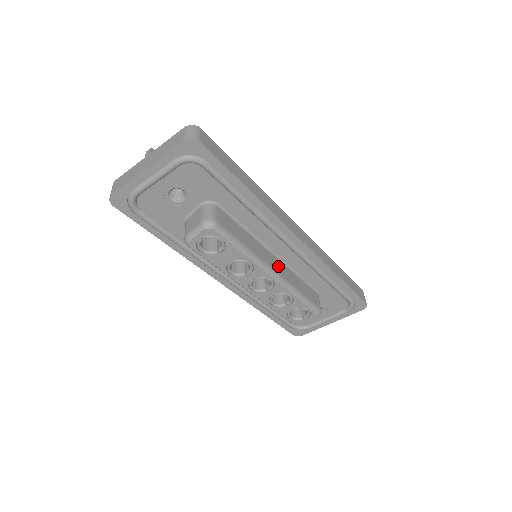
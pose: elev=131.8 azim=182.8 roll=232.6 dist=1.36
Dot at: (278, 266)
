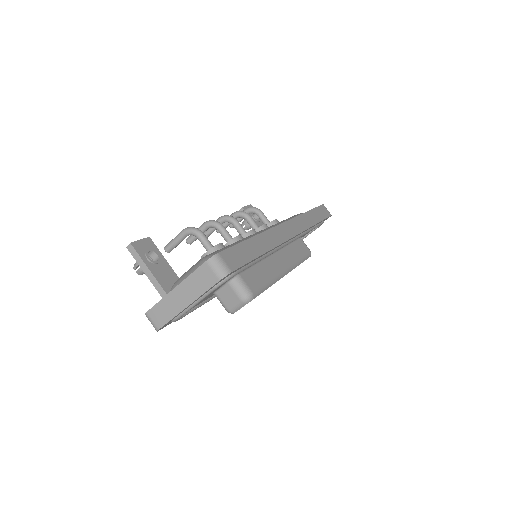
Dot at: (282, 260)
